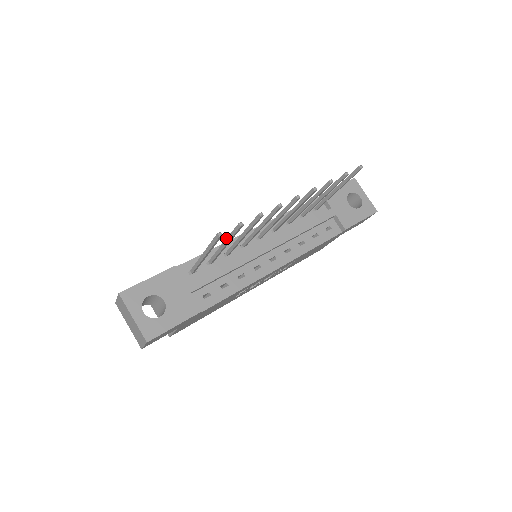
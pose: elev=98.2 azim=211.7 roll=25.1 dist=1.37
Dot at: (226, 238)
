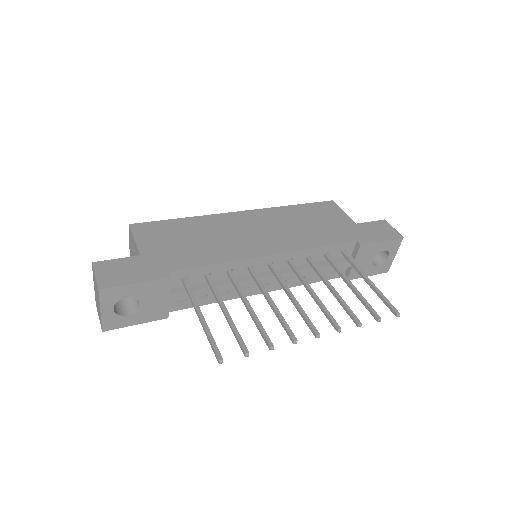
Dot at: (229, 322)
